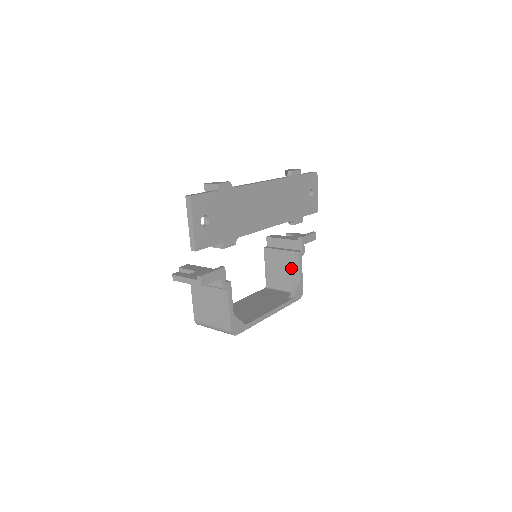
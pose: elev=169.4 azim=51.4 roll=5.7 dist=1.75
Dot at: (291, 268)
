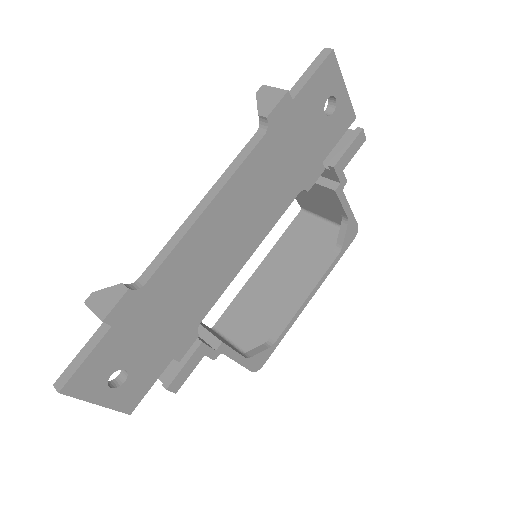
Dot at: (329, 203)
